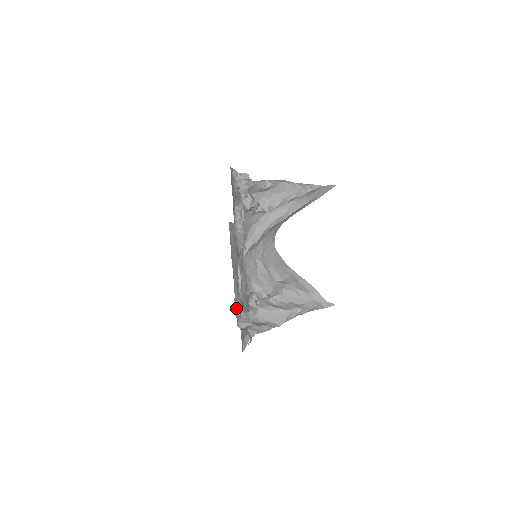
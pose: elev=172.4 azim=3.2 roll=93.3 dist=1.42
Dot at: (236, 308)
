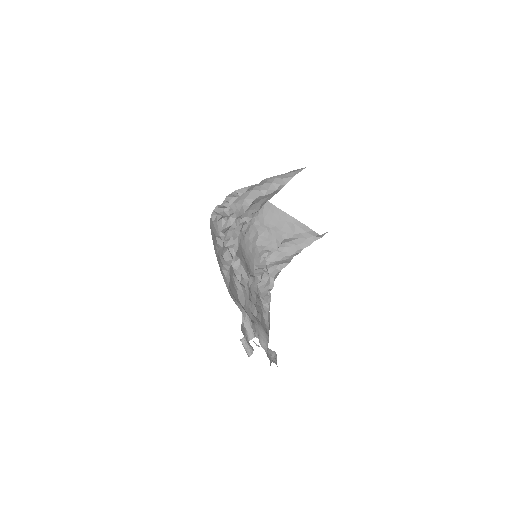
Dot at: occluded
